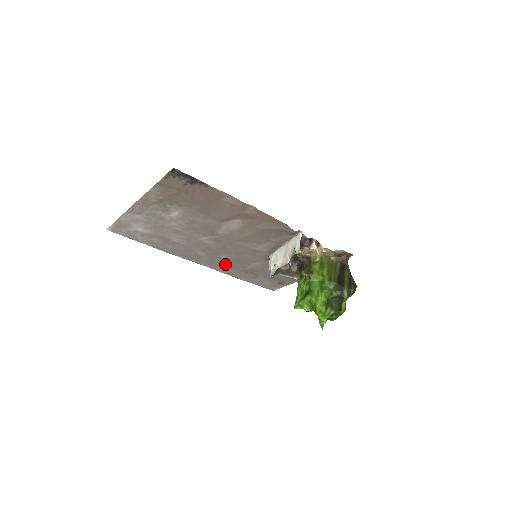
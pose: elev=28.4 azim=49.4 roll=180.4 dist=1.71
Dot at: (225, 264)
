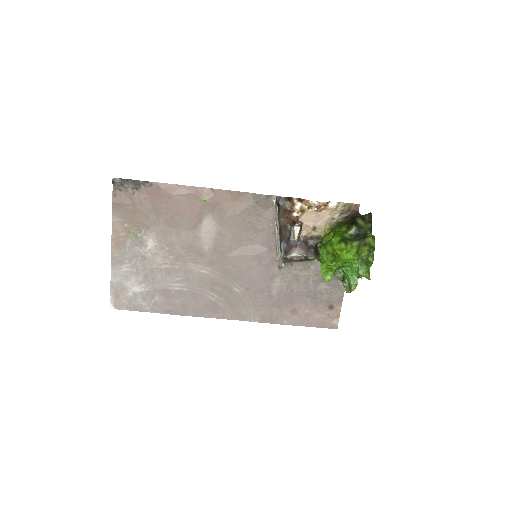
Dot at: (248, 303)
